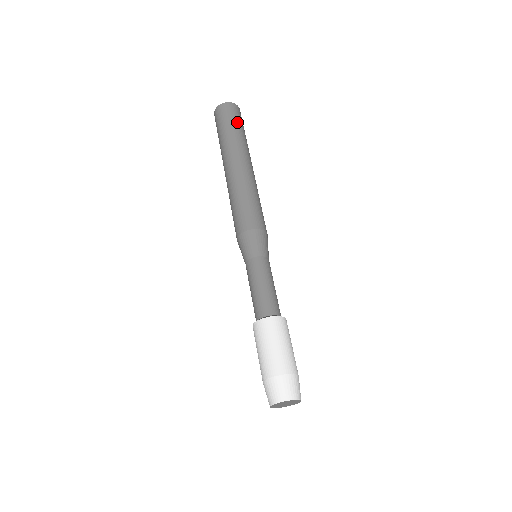
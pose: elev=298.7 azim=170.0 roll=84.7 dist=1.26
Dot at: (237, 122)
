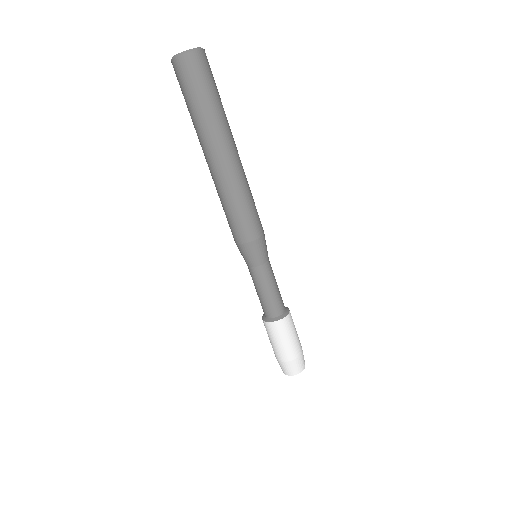
Dot at: (196, 92)
